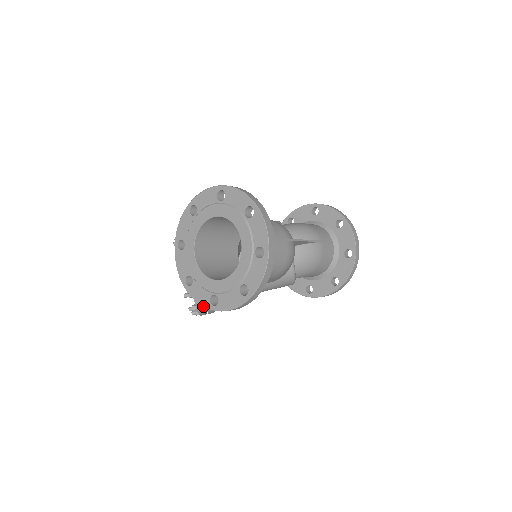
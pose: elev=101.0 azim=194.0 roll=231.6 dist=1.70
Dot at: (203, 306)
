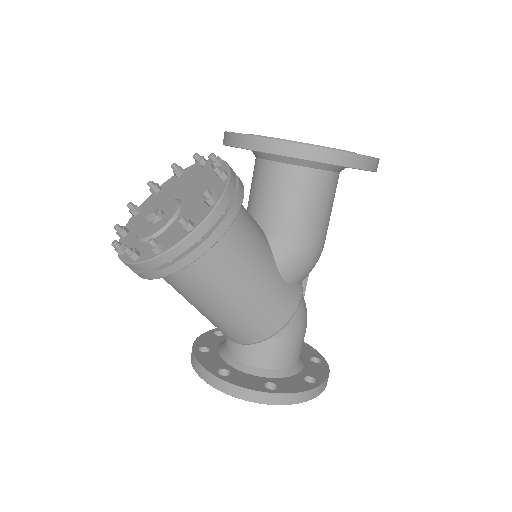
Dot at: (301, 143)
